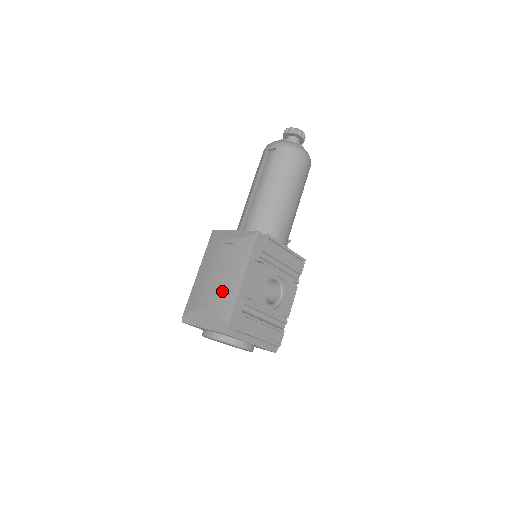
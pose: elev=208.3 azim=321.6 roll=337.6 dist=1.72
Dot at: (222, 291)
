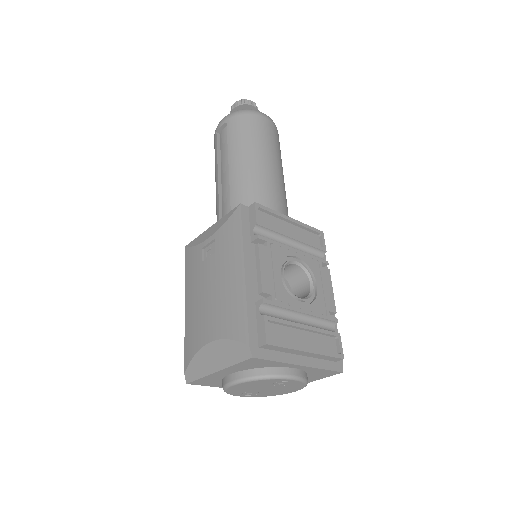
Dot at: (222, 303)
